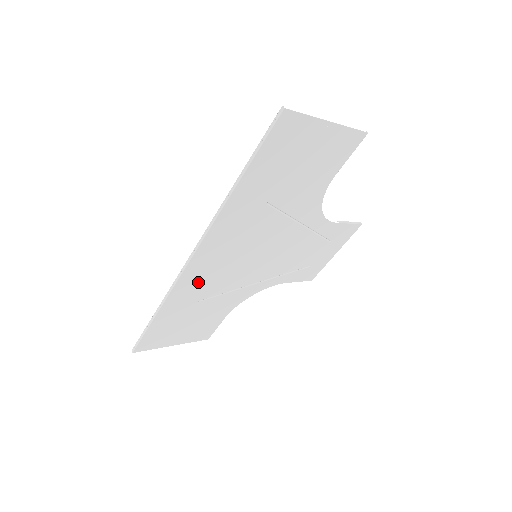
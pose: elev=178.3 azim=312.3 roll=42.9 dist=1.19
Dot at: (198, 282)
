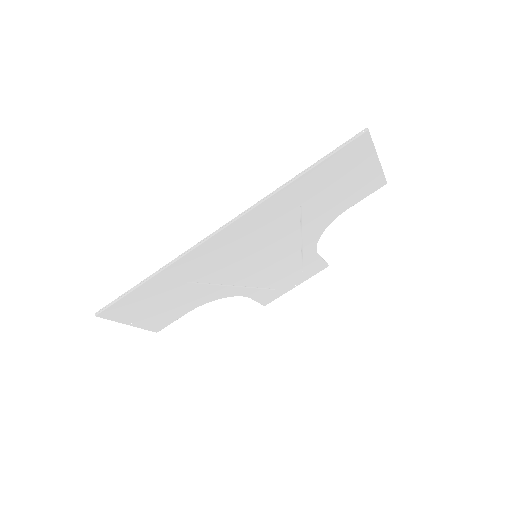
Dot at: (204, 260)
